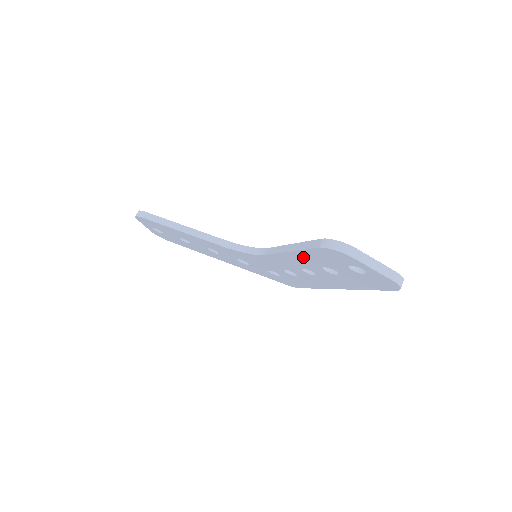
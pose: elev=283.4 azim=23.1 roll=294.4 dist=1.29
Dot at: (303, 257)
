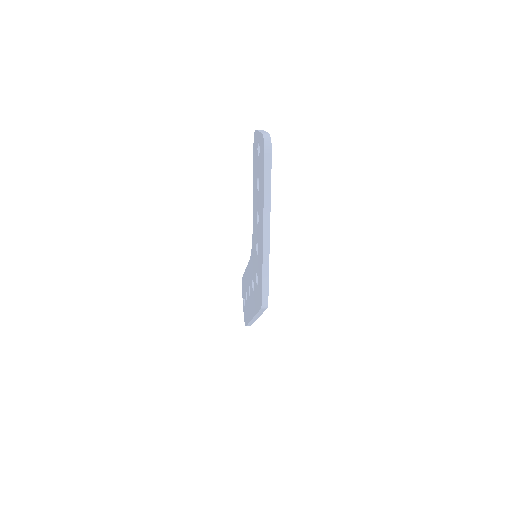
Dot at: occluded
